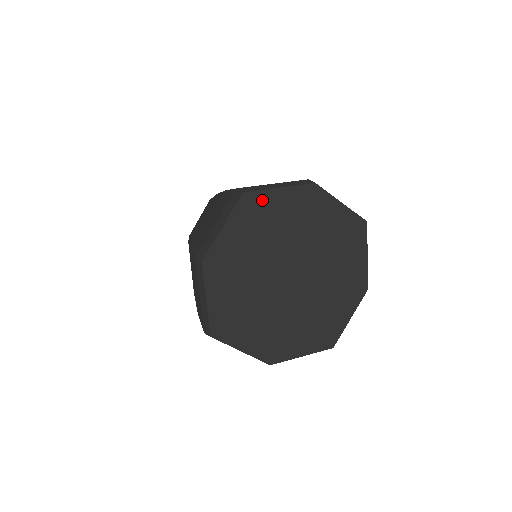
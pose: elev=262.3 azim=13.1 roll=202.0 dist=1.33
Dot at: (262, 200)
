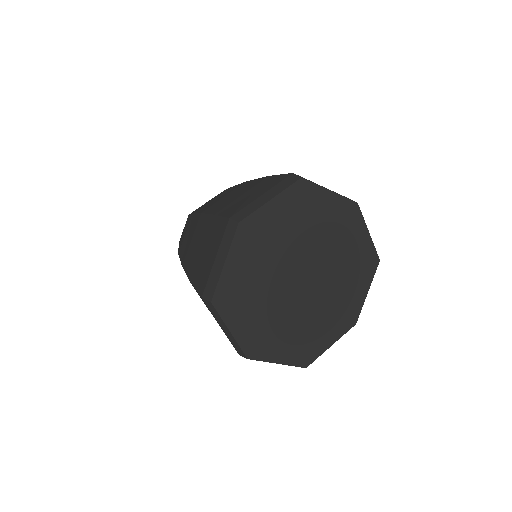
Dot at: (226, 286)
